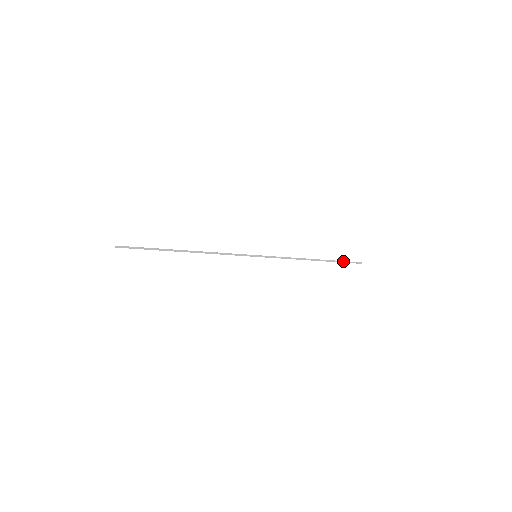
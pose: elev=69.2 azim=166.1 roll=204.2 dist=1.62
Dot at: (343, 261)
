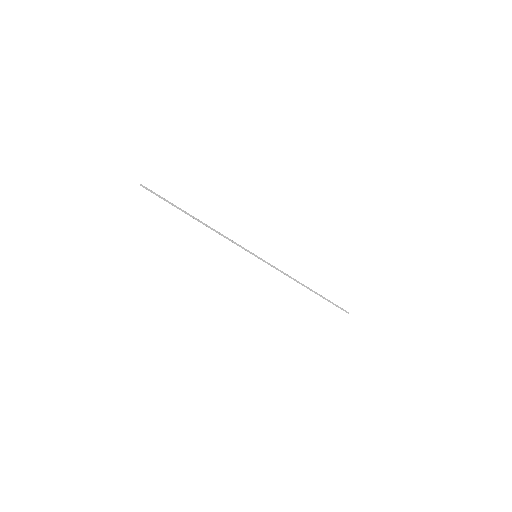
Dot at: (332, 302)
